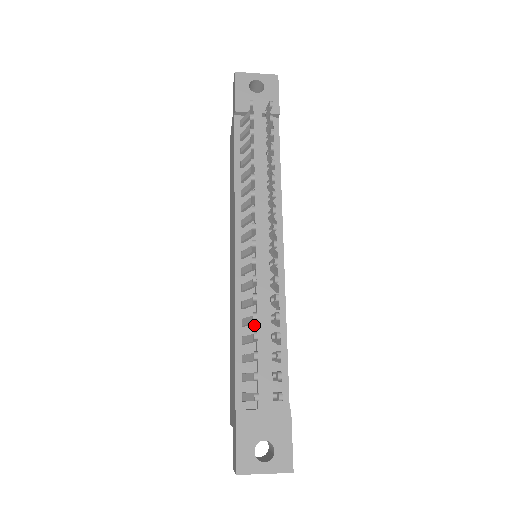
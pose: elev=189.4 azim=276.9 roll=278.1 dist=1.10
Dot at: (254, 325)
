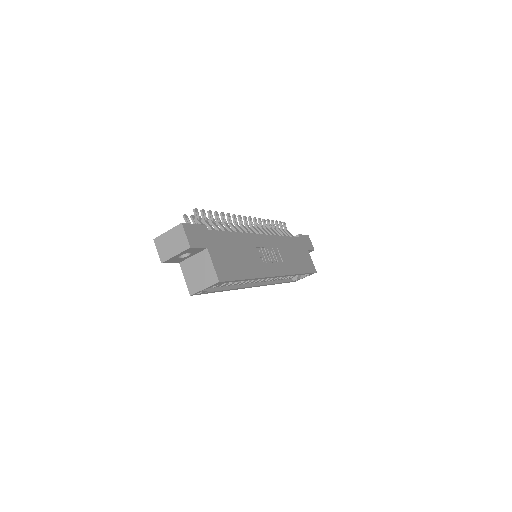
Dot at: occluded
